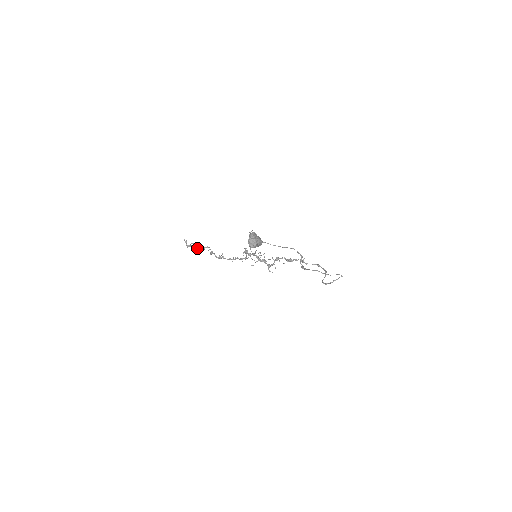
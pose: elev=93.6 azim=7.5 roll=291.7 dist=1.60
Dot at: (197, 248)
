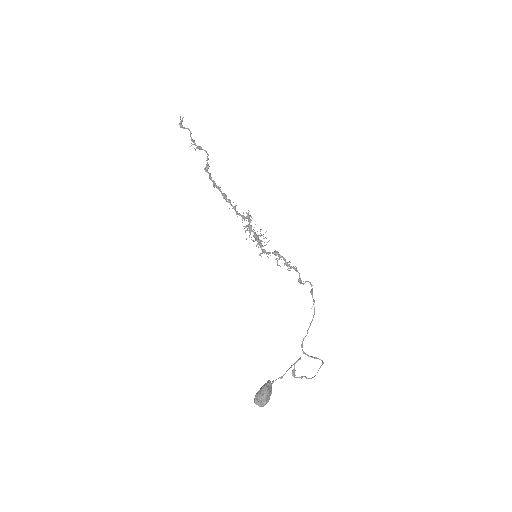
Dot at: (192, 139)
